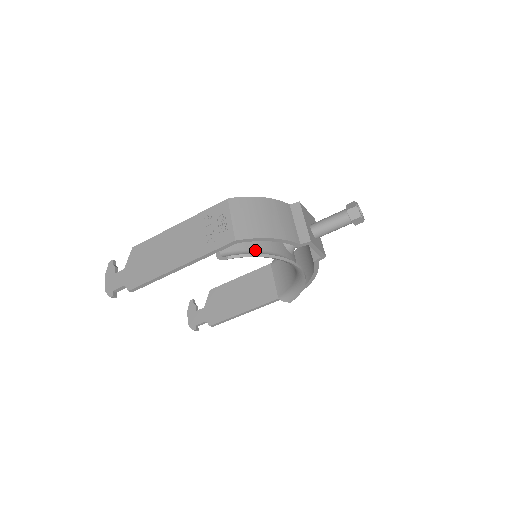
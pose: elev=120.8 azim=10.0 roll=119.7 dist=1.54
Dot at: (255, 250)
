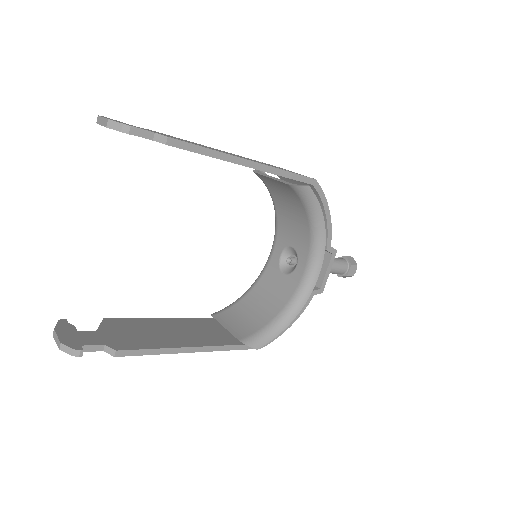
Dot at: (310, 213)
